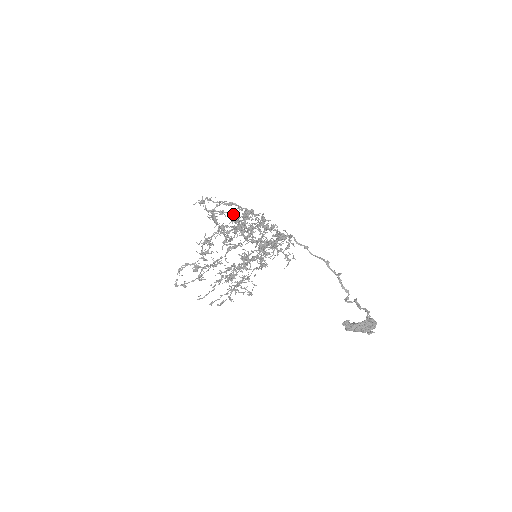
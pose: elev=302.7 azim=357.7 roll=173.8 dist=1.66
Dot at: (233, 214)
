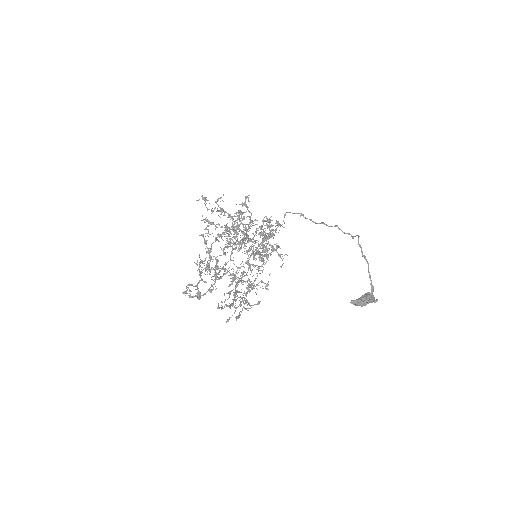
Dot at: (228, 216)
